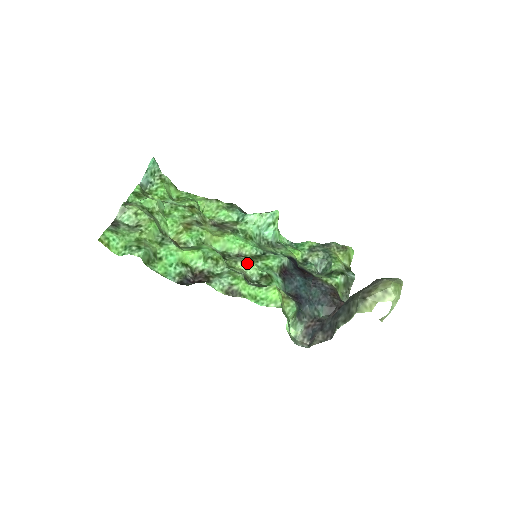
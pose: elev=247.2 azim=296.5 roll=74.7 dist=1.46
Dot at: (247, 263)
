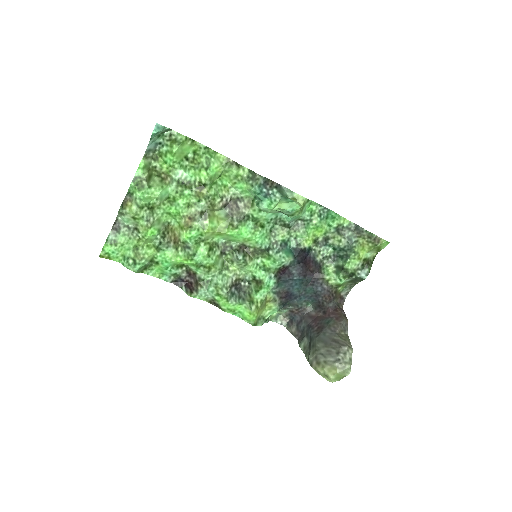
Dot at: (243, 265)
